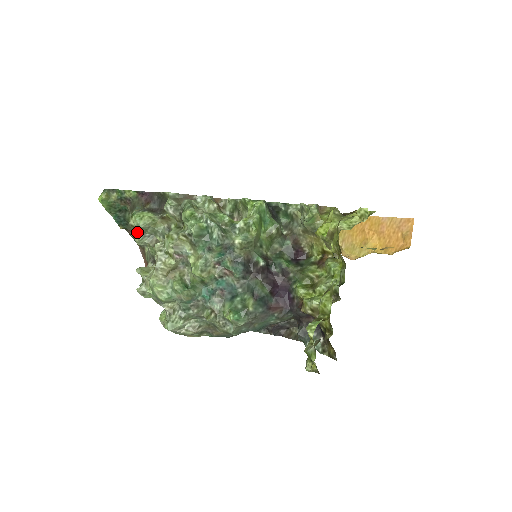
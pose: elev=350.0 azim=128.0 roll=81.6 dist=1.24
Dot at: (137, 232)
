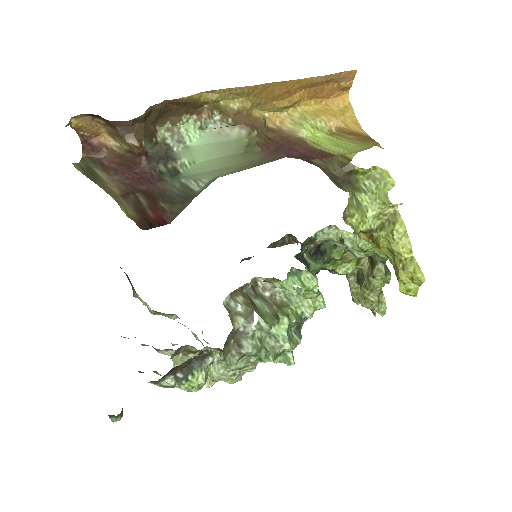
Dot at: occluded
